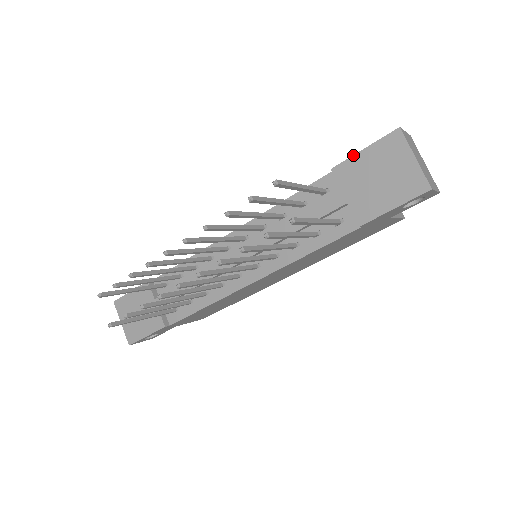
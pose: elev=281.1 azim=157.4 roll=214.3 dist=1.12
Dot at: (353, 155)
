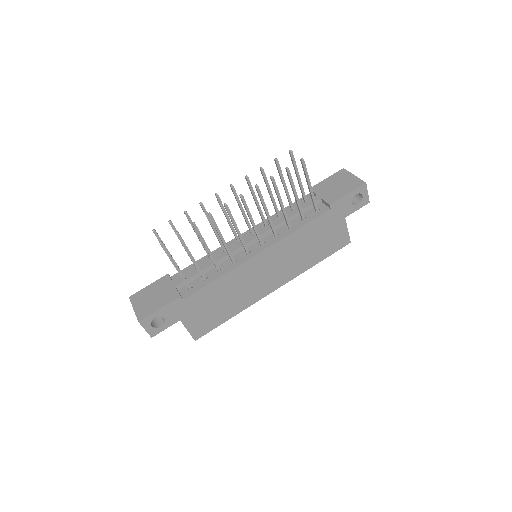
Dot at: (321, 181)
